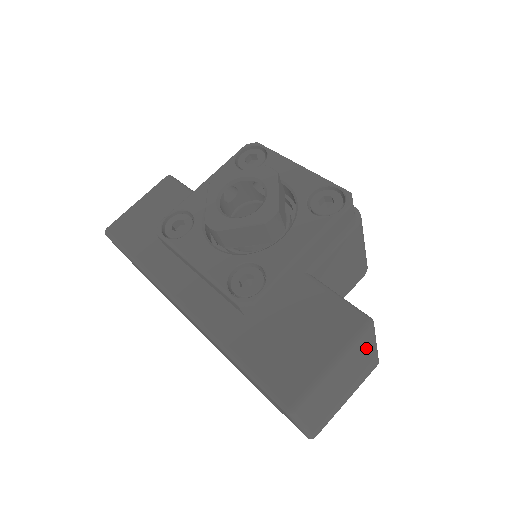
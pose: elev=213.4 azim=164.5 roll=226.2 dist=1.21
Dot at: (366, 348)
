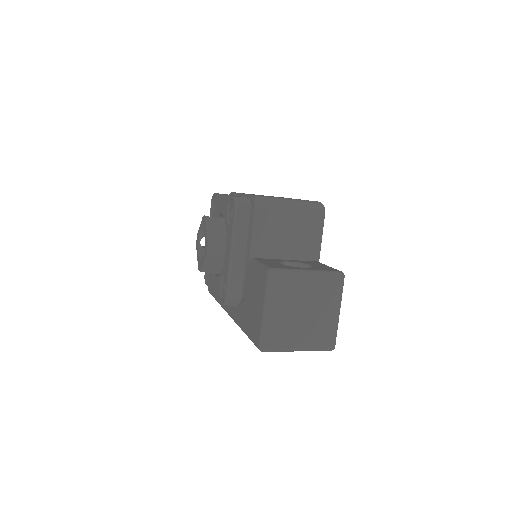
Dot at: (292, 283)
